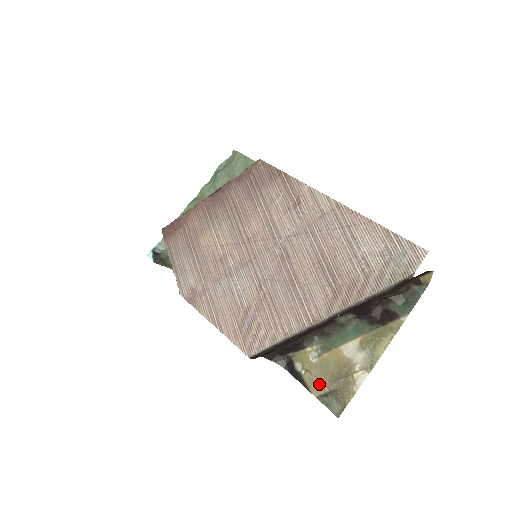
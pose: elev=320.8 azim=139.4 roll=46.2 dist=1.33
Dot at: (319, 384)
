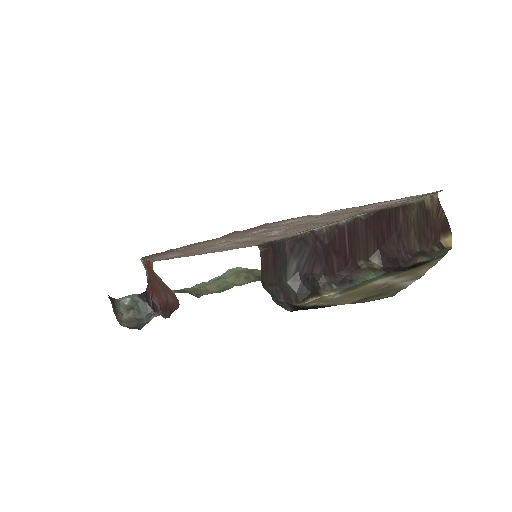
Dot at: (349, 299)
